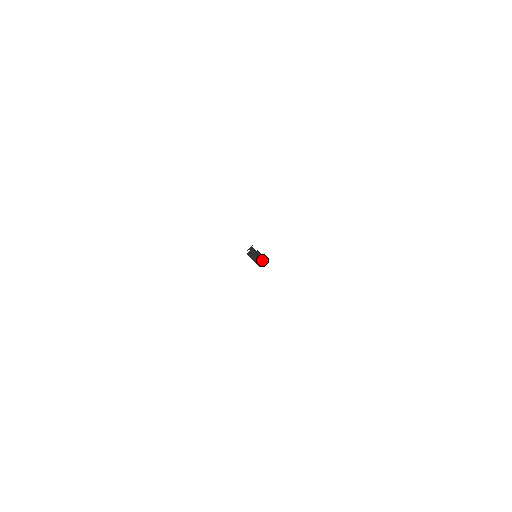
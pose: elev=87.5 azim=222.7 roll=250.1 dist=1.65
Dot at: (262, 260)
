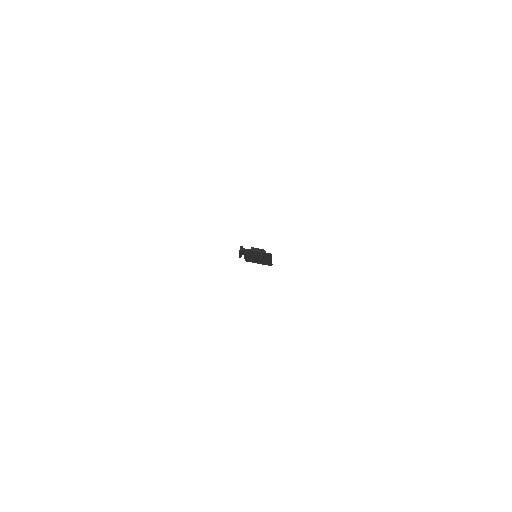
Dot at: (267, 261)
